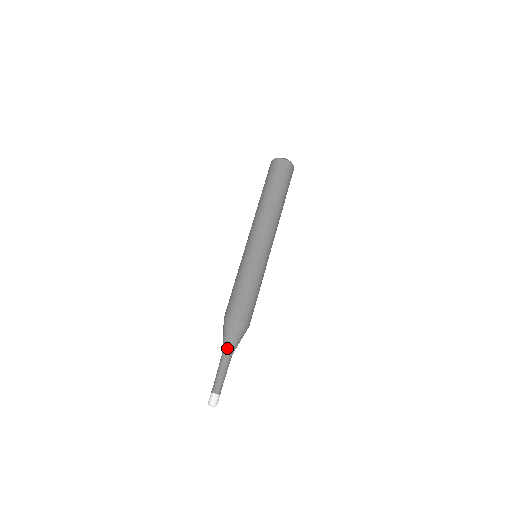
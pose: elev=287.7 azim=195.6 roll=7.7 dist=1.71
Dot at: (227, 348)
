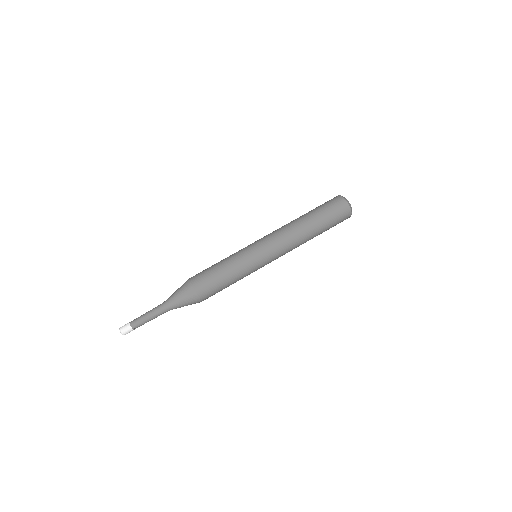
Dot at: (171, 304)
